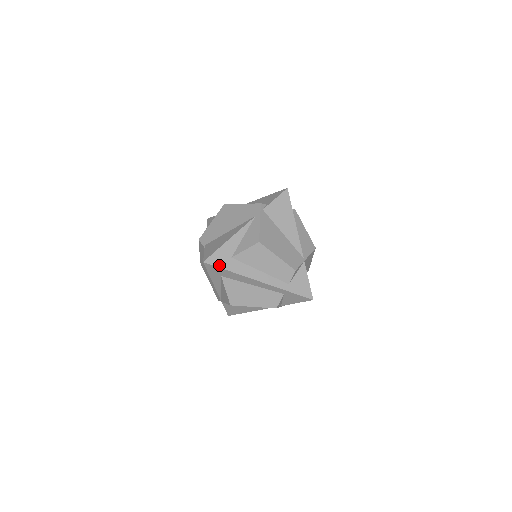
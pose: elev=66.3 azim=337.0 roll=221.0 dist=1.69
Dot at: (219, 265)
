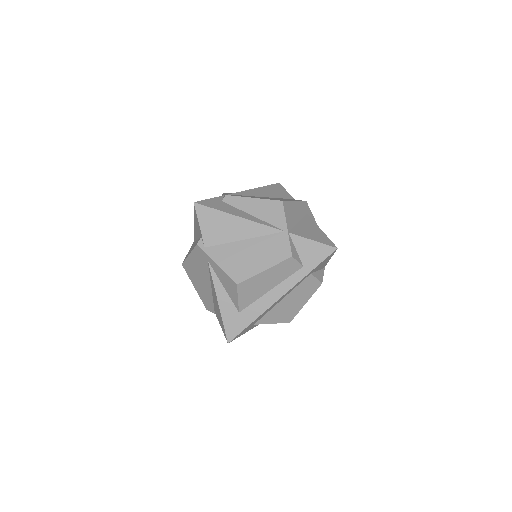
Dot at: (240, 330)
